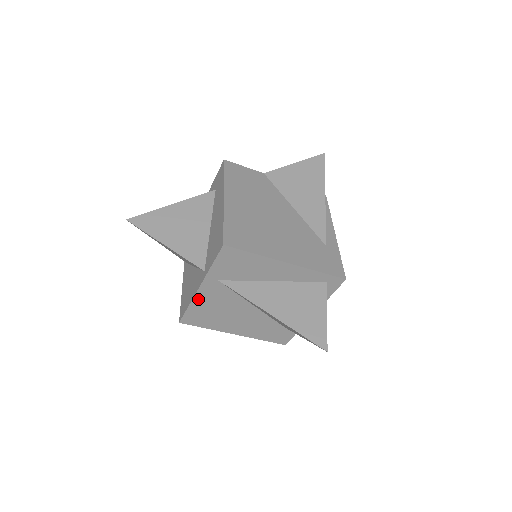
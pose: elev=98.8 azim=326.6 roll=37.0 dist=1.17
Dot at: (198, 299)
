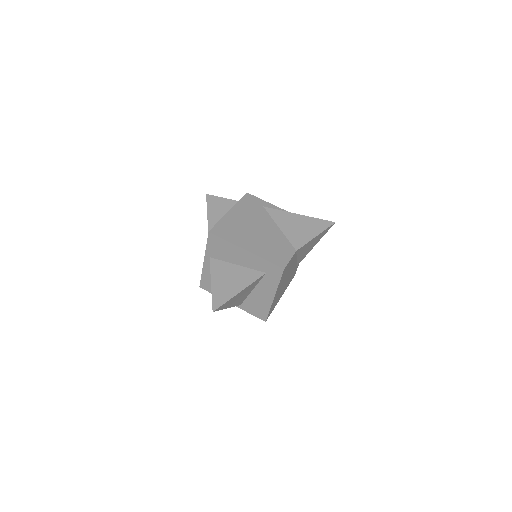
Dot at: occluded
